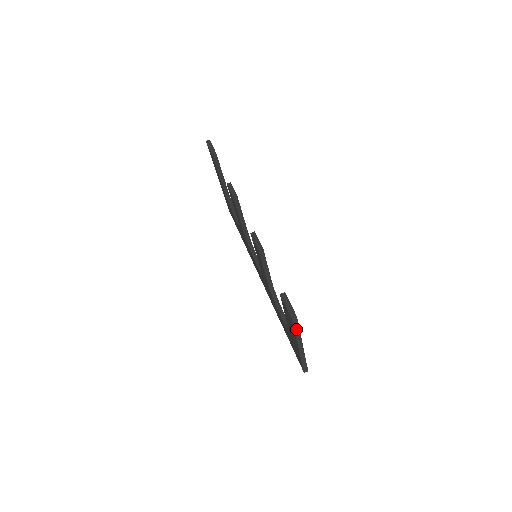
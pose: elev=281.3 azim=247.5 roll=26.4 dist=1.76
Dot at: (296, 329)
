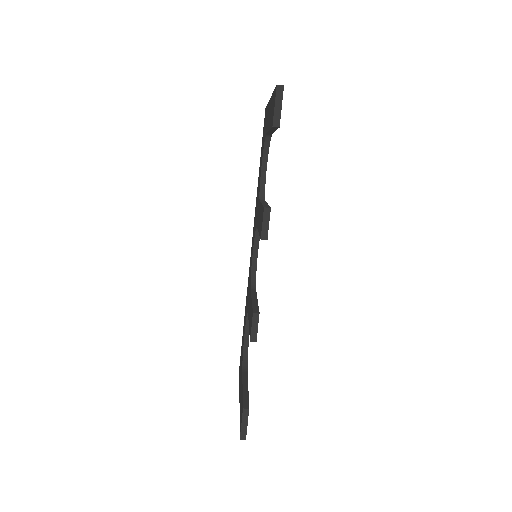
Dot at: occluded
